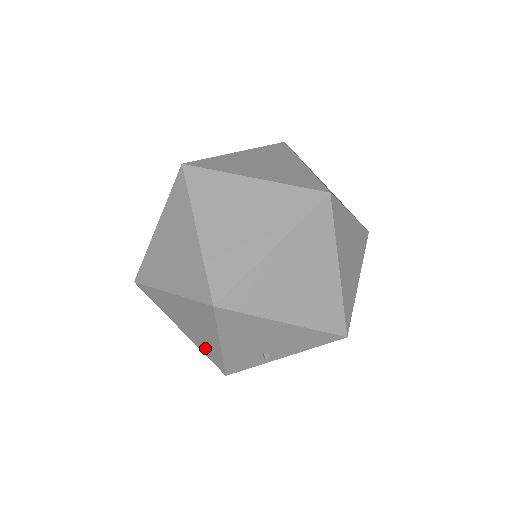
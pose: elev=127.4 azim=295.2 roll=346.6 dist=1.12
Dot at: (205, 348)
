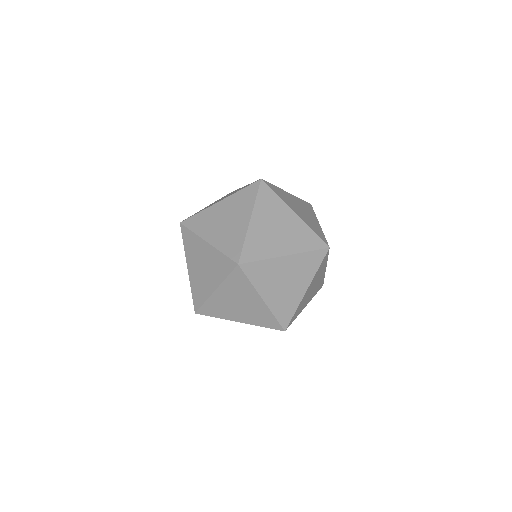
Dot at: occluded
